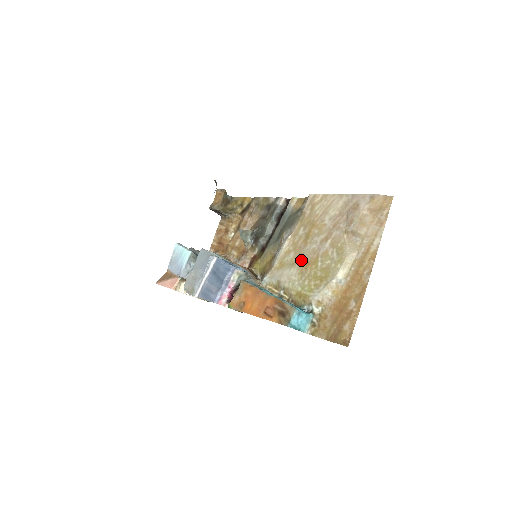
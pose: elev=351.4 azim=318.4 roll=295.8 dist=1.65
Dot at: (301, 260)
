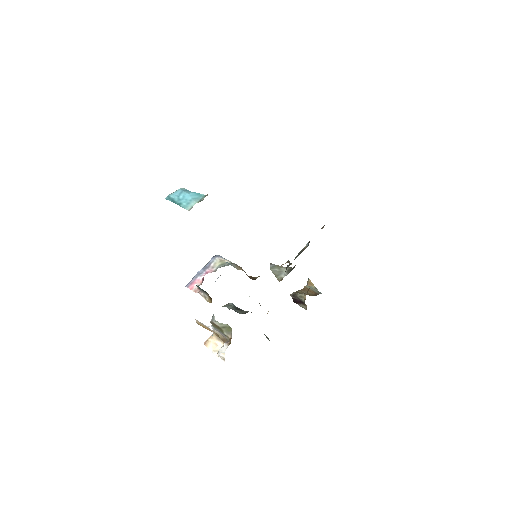
Dot at: occluded
